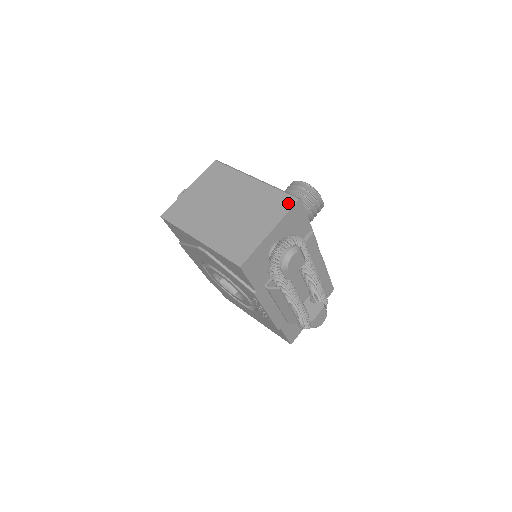
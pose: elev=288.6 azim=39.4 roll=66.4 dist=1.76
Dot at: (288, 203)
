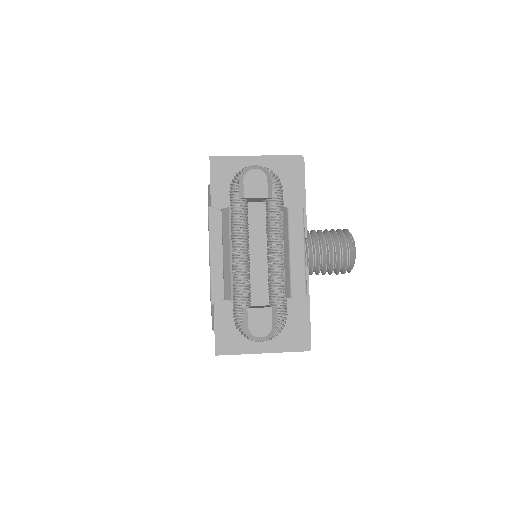
Dot at: occluded
